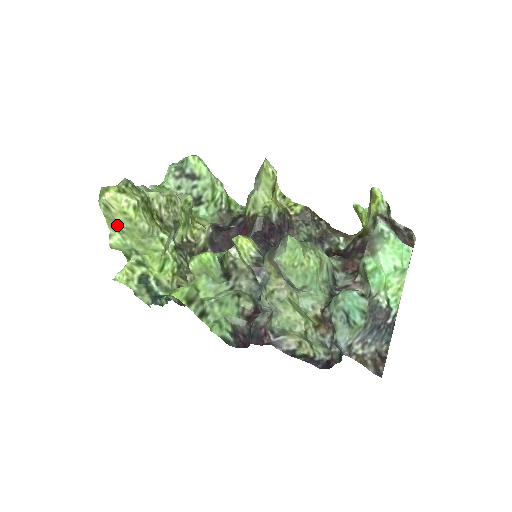
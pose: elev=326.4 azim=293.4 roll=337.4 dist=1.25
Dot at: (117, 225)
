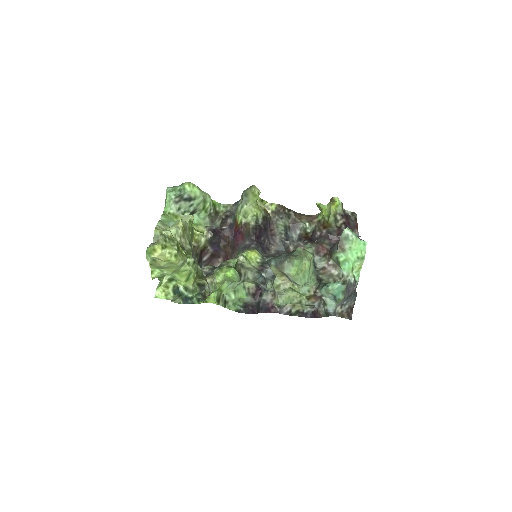
Dot at: (159, 266)
